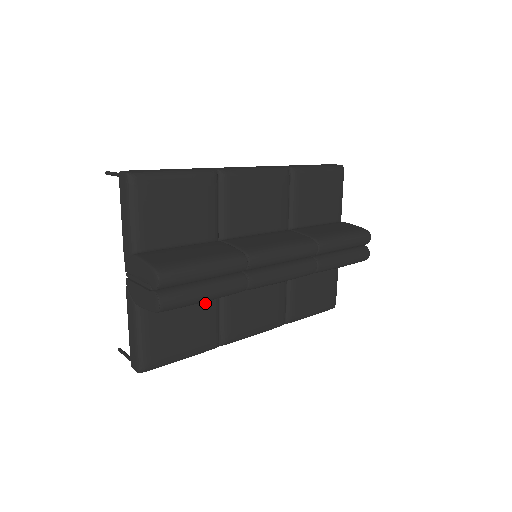
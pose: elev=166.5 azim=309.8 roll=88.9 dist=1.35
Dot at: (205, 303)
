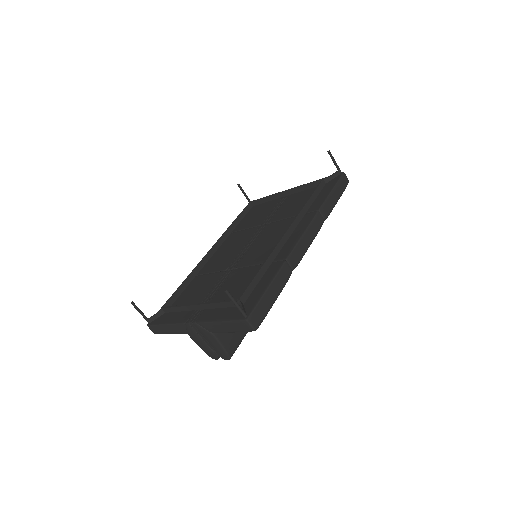
Dot at: occluded
